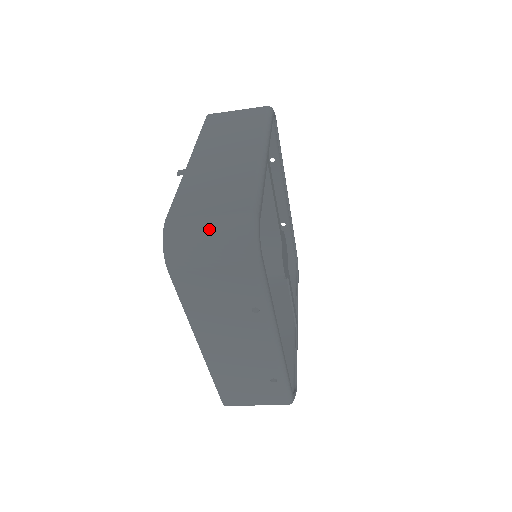
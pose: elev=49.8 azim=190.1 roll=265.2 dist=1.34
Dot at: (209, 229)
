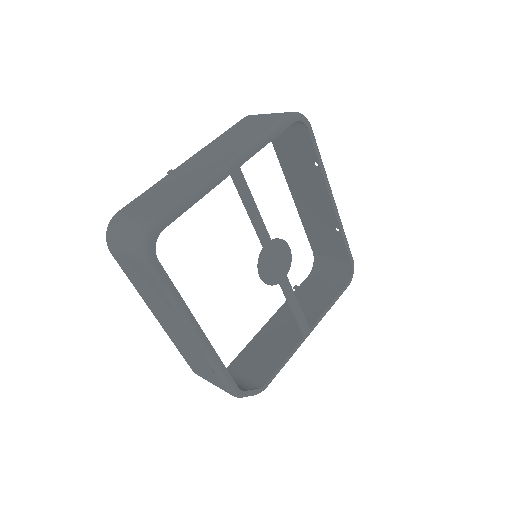
Dot at: (128, 227)
